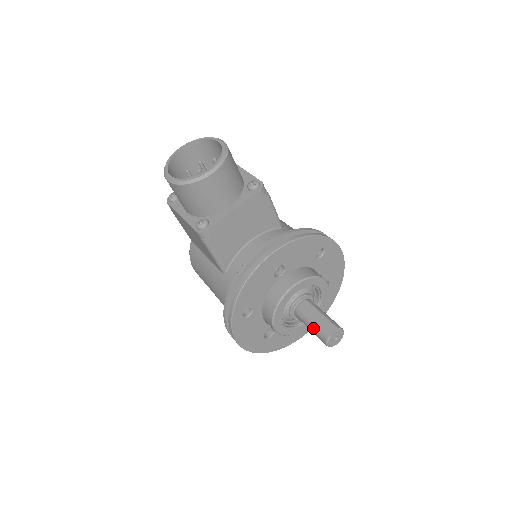
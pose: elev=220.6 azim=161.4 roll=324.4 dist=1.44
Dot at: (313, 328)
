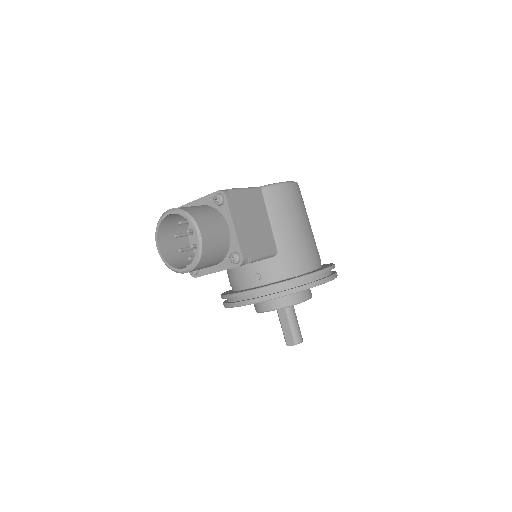
Dot at: (282, 330)
